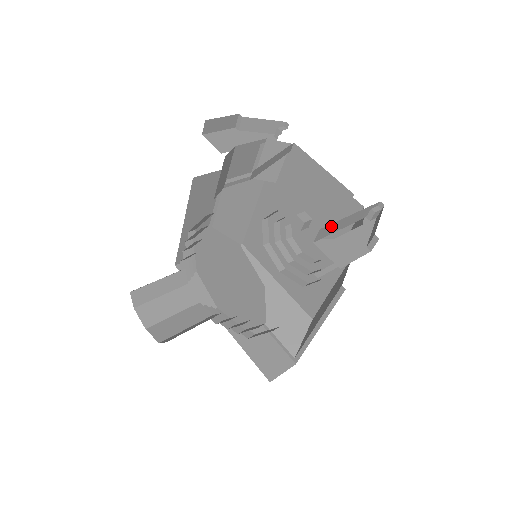
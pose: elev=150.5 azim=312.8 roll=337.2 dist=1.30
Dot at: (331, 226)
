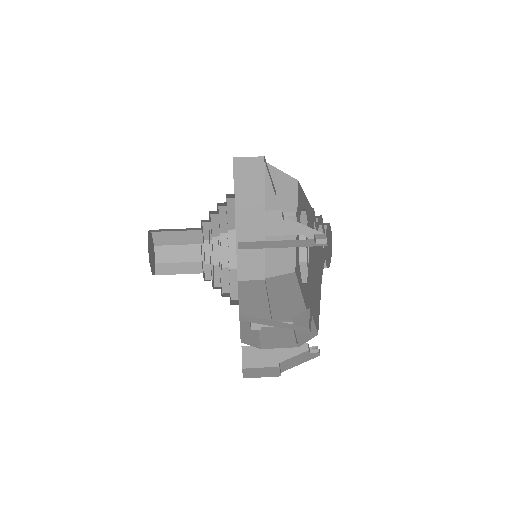
Dot at: occluded
